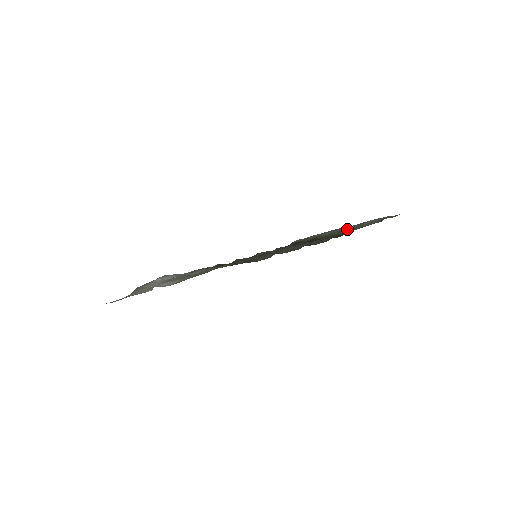
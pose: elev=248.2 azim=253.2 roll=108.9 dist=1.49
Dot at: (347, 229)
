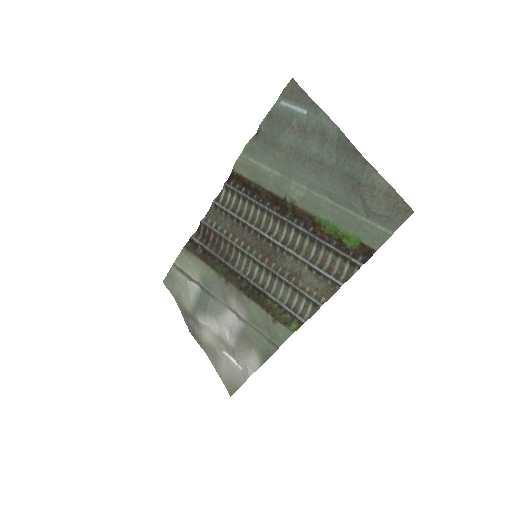
Dot at: (340, 211)
